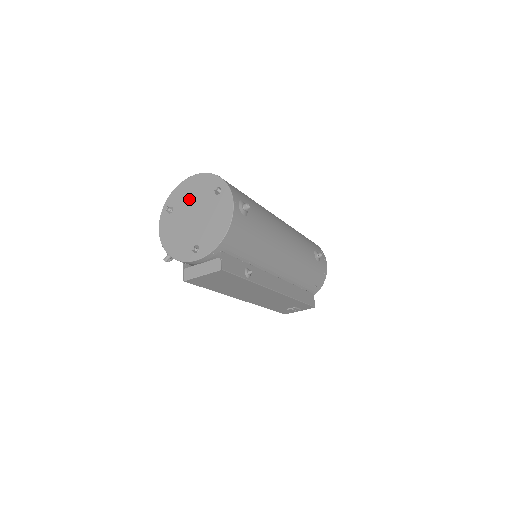
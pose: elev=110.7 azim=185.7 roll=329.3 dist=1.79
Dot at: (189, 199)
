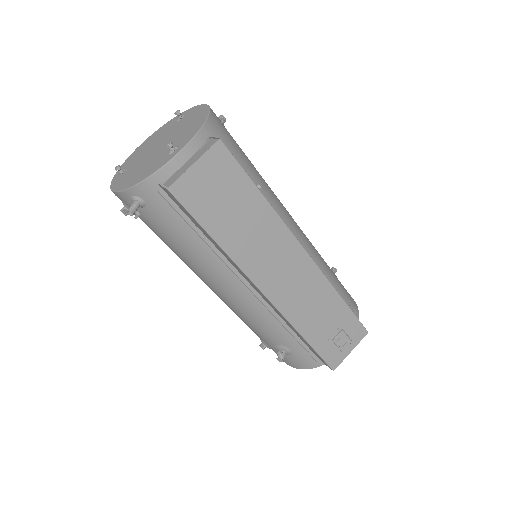
Dot at: (146, 148)
